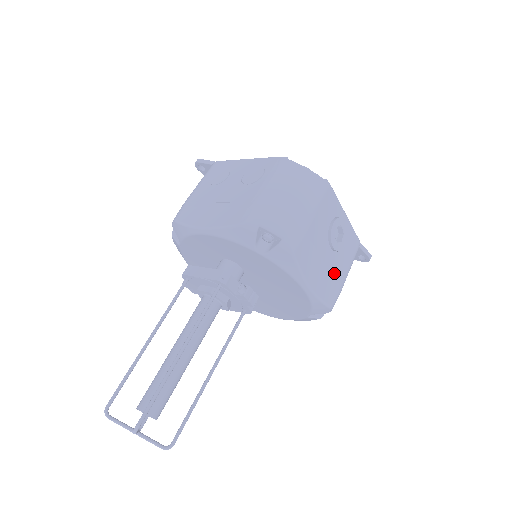
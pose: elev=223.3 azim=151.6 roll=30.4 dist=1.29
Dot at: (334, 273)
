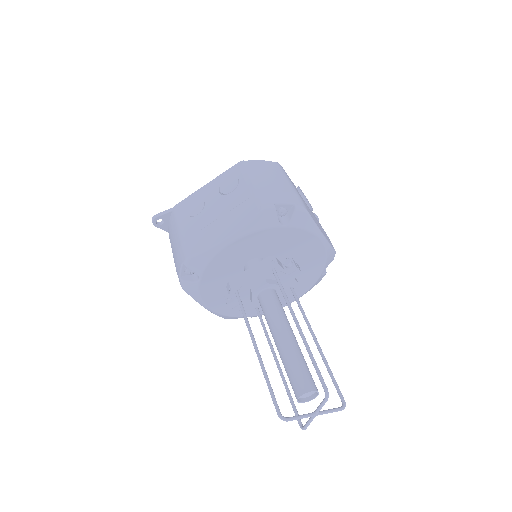
Dot at: occluded
